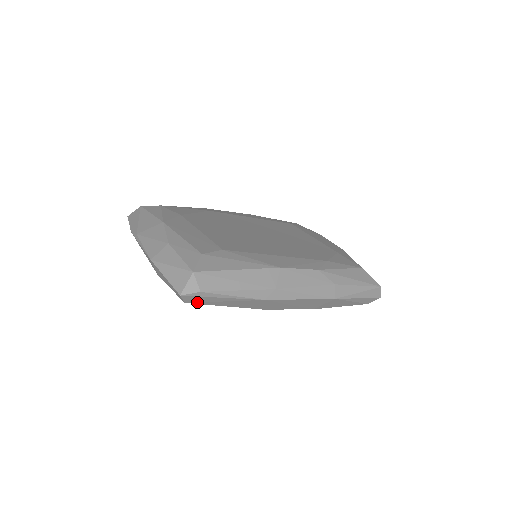
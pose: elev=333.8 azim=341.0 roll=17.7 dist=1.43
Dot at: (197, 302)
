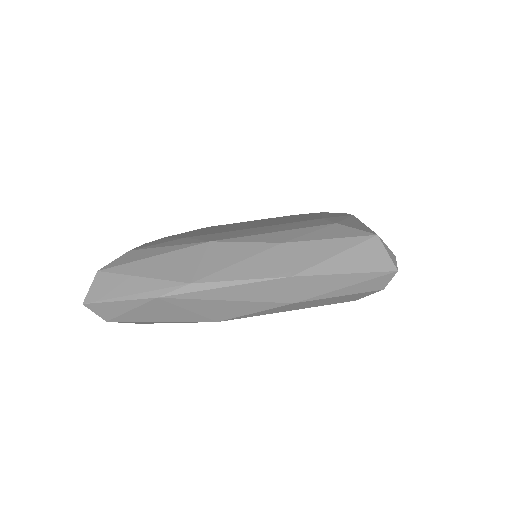
Dot at: occluded
